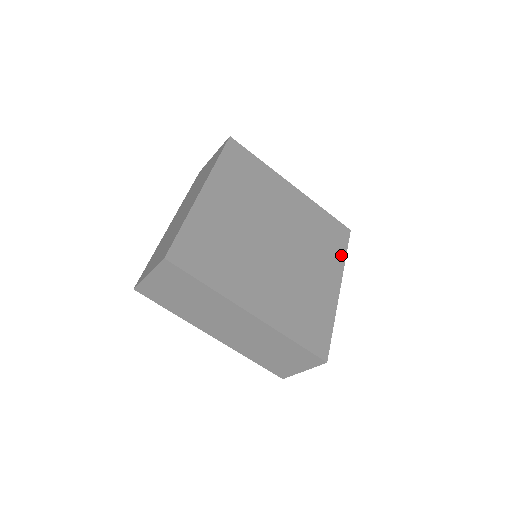
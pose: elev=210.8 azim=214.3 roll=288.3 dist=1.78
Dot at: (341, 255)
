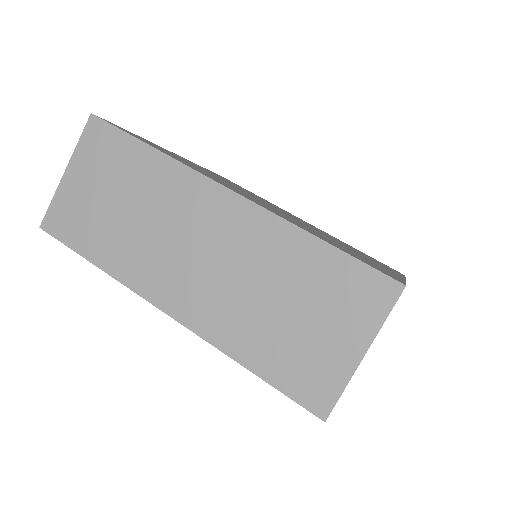
Dot at: occluded
